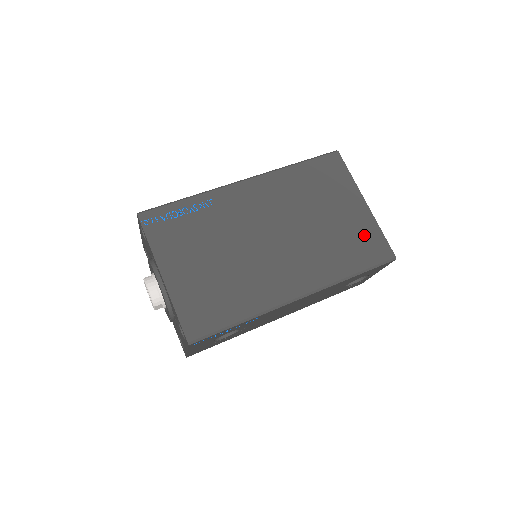
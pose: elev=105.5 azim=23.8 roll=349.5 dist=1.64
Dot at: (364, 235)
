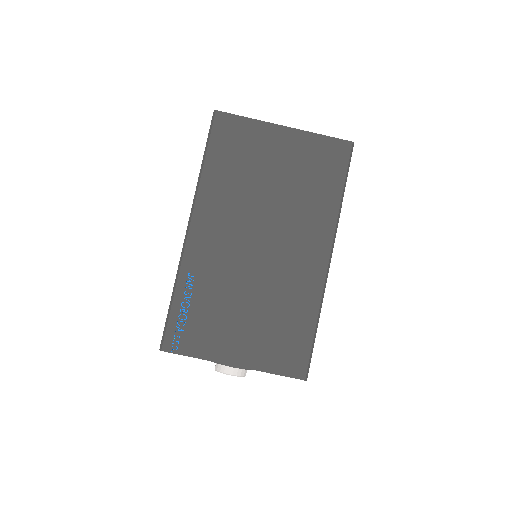
Dot at: (314, 155)
